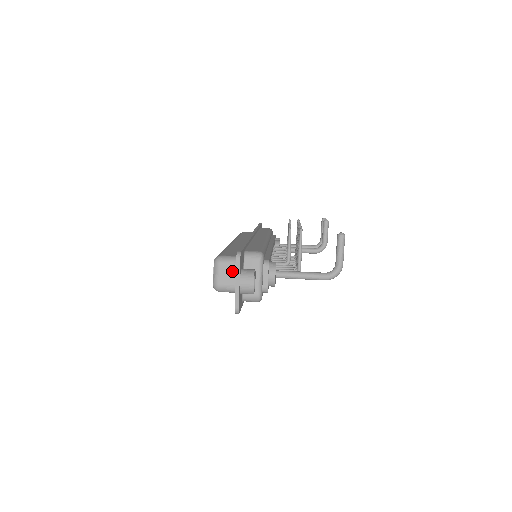
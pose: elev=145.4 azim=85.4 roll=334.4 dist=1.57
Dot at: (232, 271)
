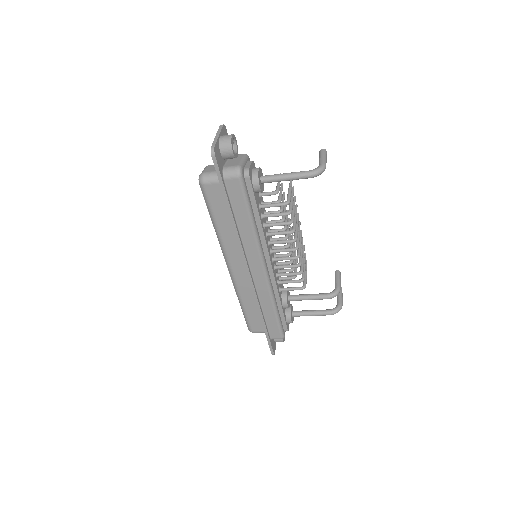
Dot at: occluded
